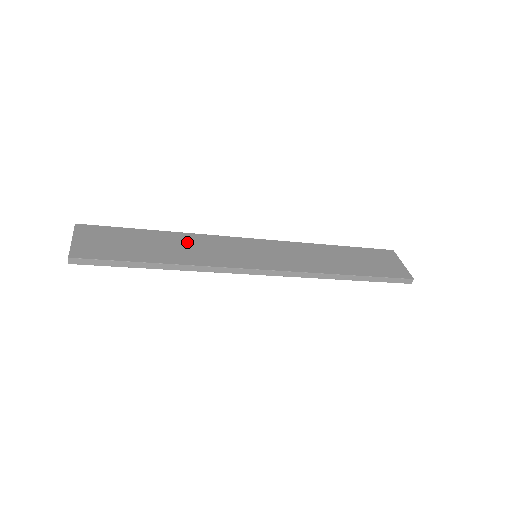
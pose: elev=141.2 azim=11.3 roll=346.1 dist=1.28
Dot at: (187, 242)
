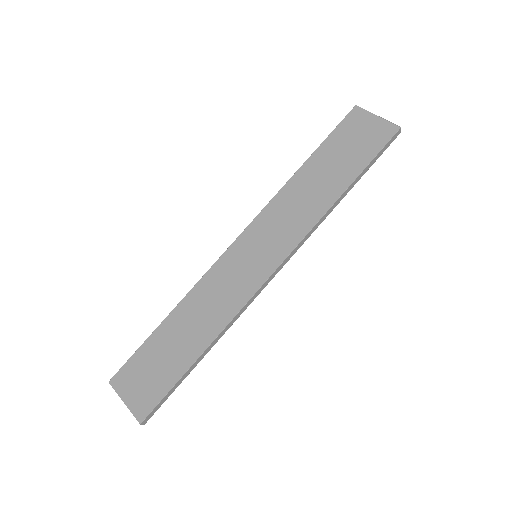
Dot at: (196, 306)
